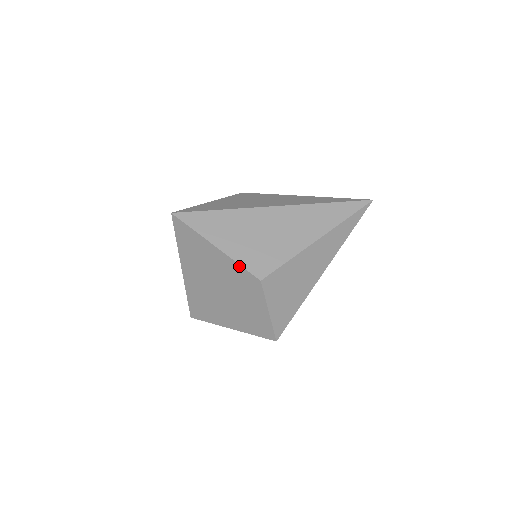
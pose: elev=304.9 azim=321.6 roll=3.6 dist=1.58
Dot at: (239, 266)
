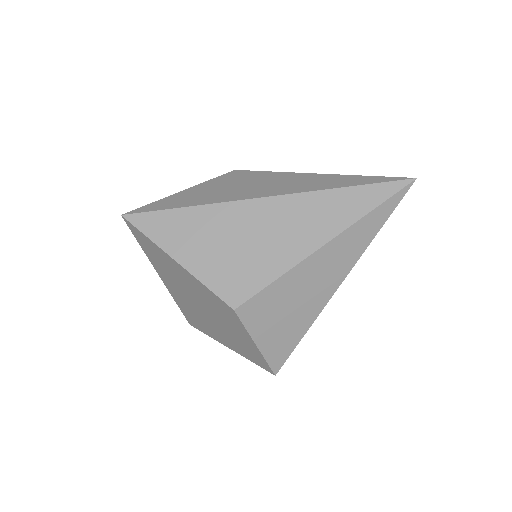
Dot at: (206, 288)
